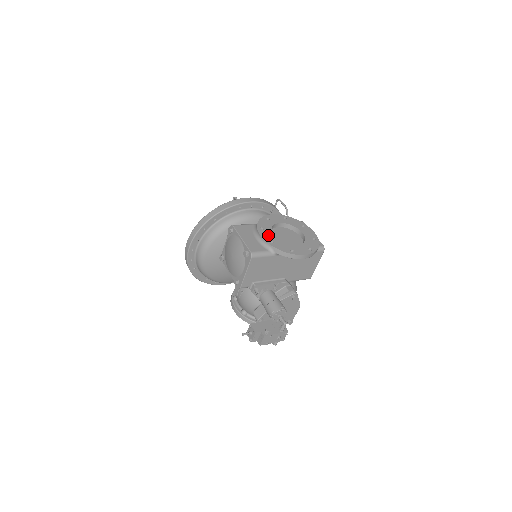
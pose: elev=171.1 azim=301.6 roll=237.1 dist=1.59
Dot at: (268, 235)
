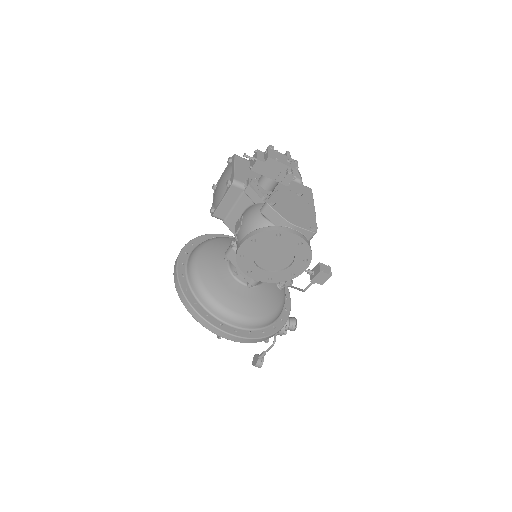
Dot at: occluded
